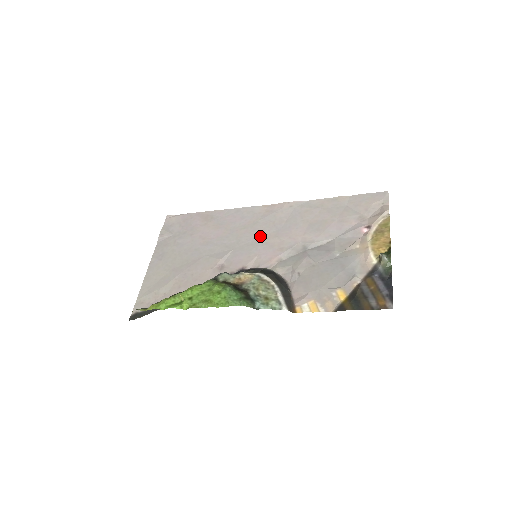
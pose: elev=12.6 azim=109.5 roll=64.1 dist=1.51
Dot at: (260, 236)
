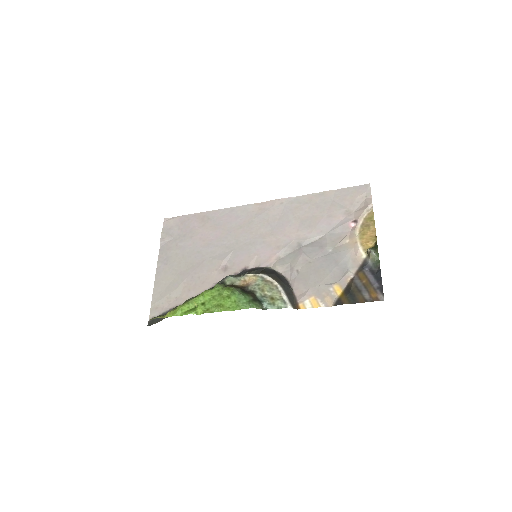
Dot at: (257, 235)
